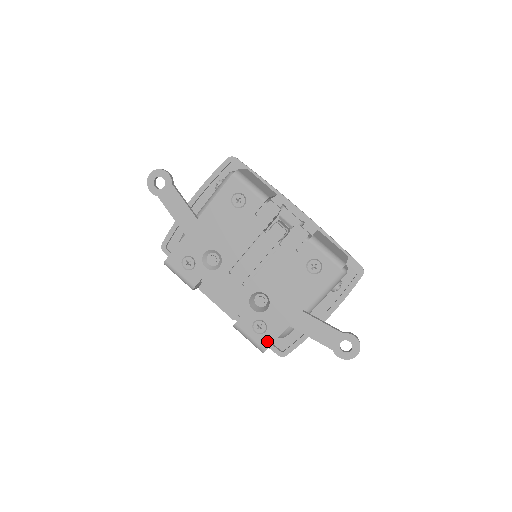
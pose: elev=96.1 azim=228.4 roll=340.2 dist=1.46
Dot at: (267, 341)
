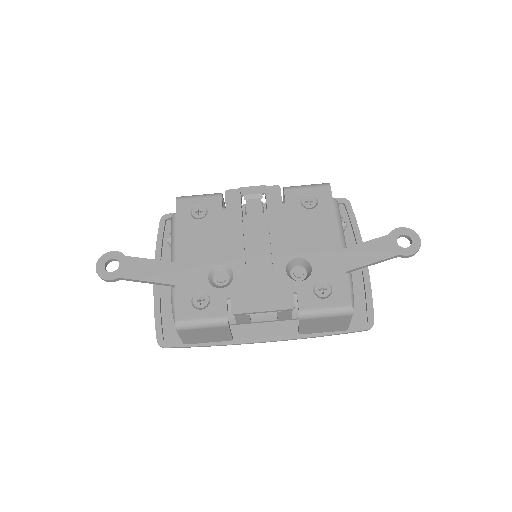
Dot at: (343, 295)
